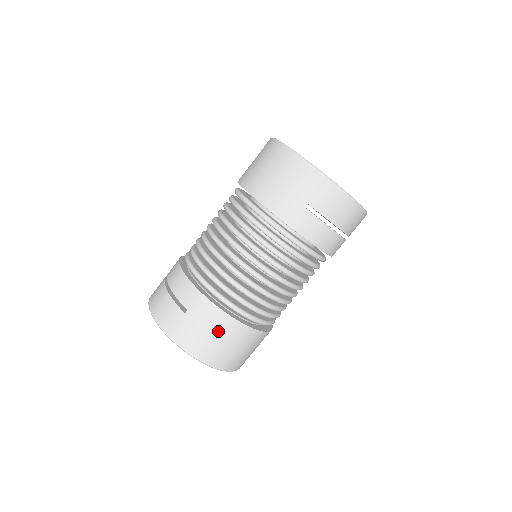
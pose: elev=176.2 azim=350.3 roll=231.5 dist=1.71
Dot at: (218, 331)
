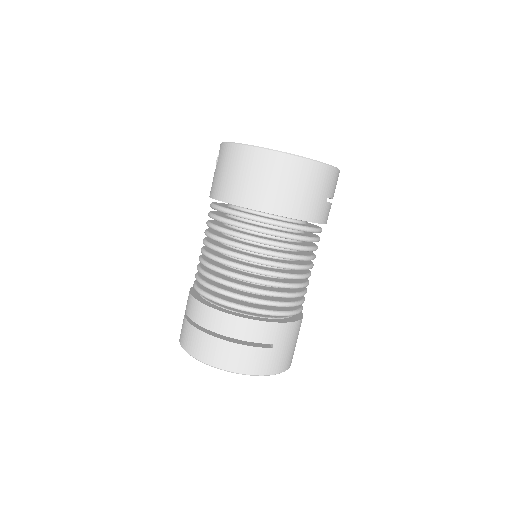
Dot at: (295, 338)
